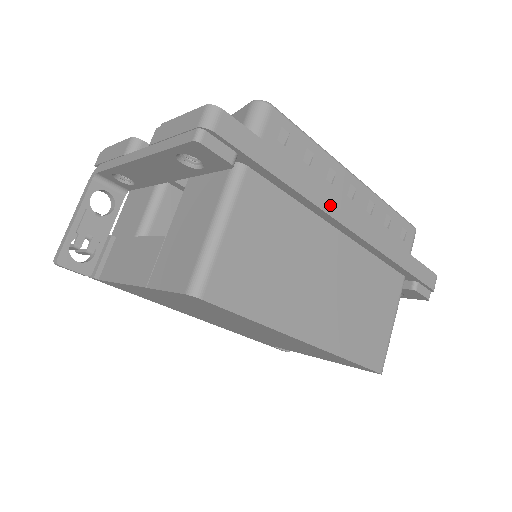
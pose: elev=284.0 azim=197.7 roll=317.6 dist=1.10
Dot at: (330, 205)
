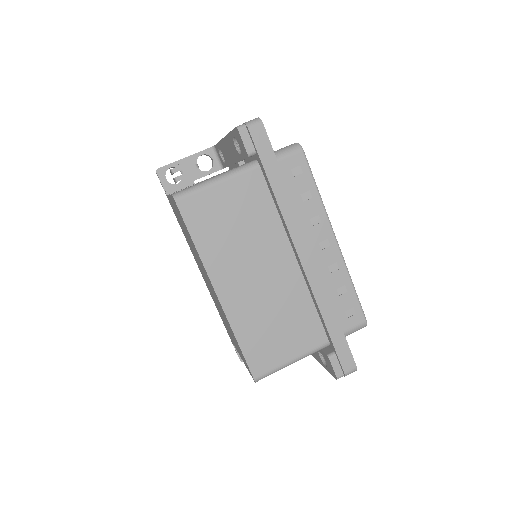
Dot at: (295, 230)
